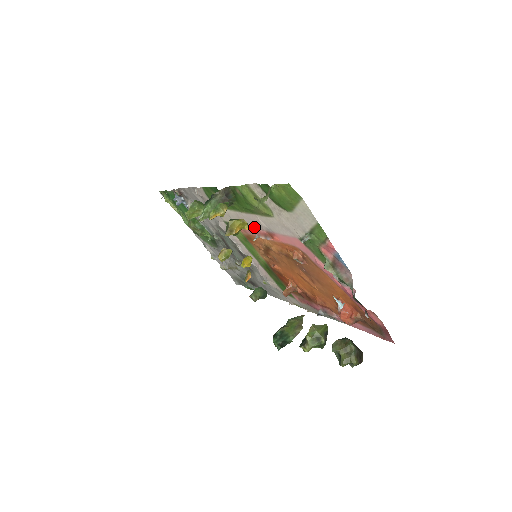
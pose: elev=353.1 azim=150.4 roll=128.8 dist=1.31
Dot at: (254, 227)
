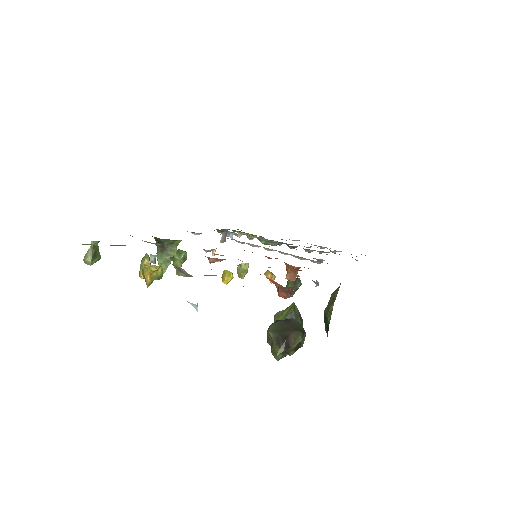
Dot at: occluded
